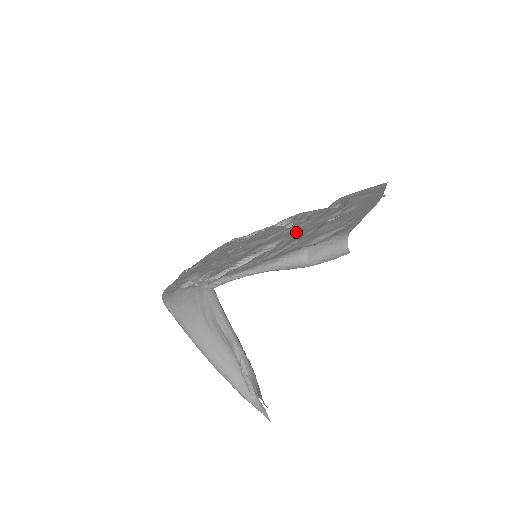
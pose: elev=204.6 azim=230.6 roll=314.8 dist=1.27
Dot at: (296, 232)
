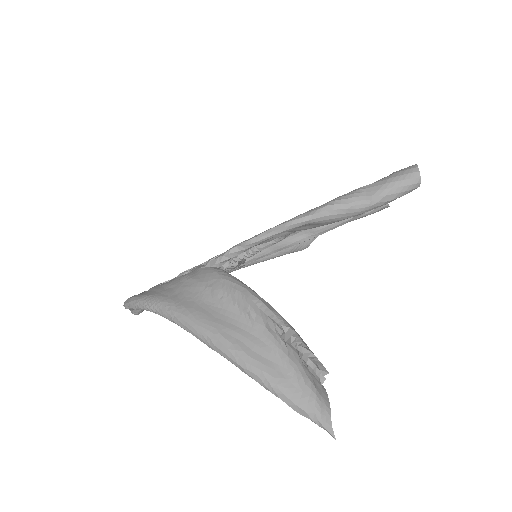
Dot at: occluded
